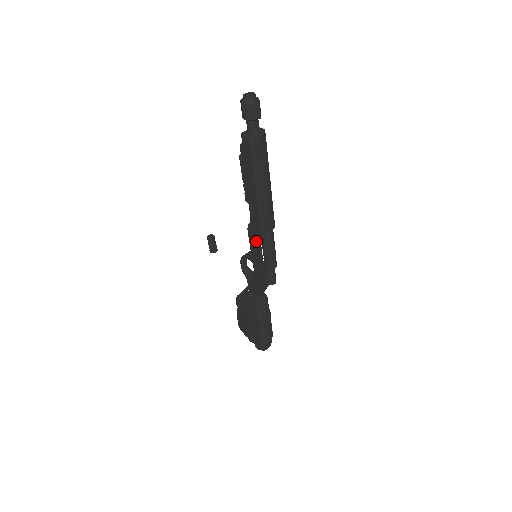
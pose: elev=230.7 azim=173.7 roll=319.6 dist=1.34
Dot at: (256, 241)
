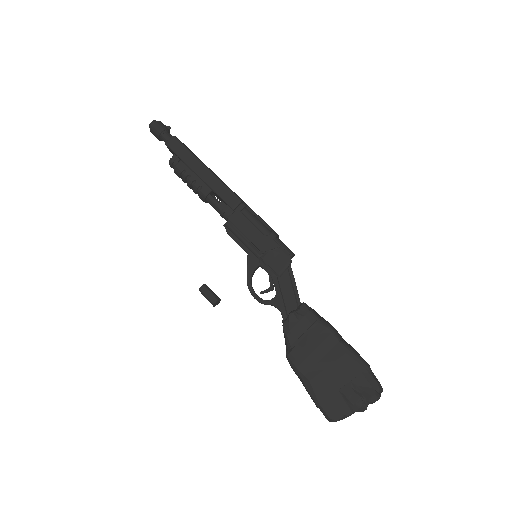
Dot at: (242, 221)
